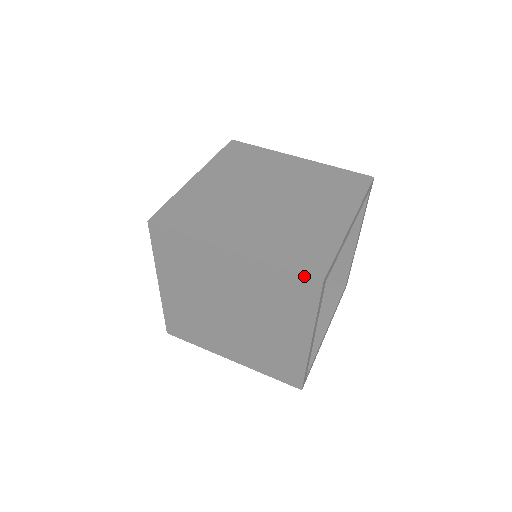
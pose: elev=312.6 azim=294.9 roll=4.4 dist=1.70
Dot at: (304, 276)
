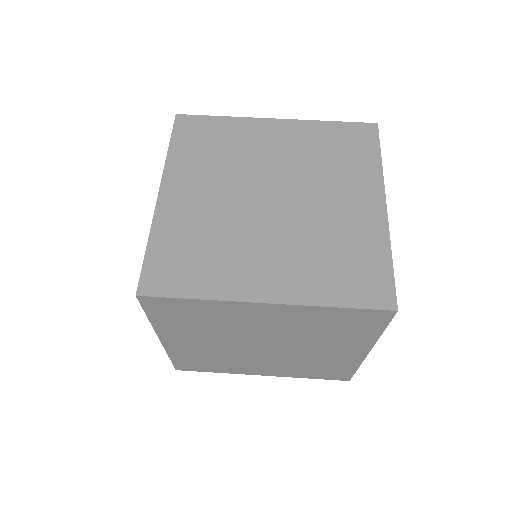
Dot at: (371, 310)
